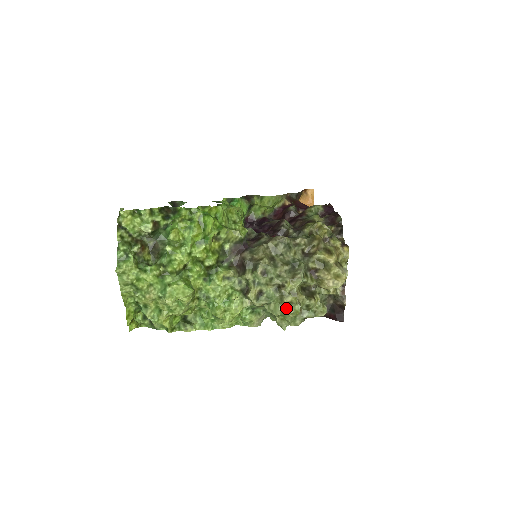
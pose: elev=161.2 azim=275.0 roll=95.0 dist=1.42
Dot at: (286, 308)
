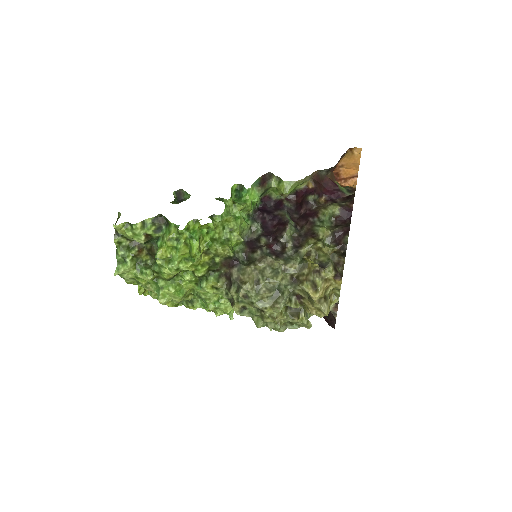
Dot at: (268, 323)
